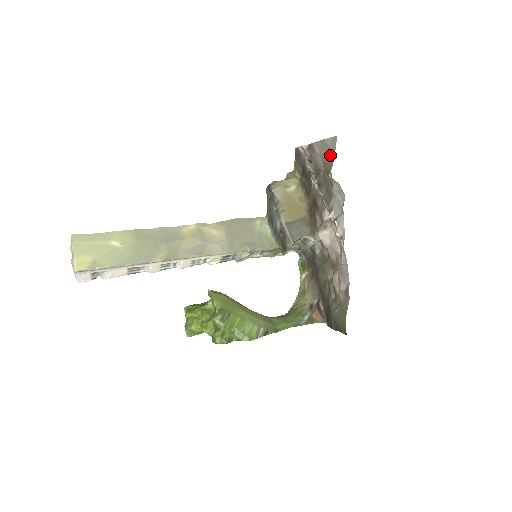
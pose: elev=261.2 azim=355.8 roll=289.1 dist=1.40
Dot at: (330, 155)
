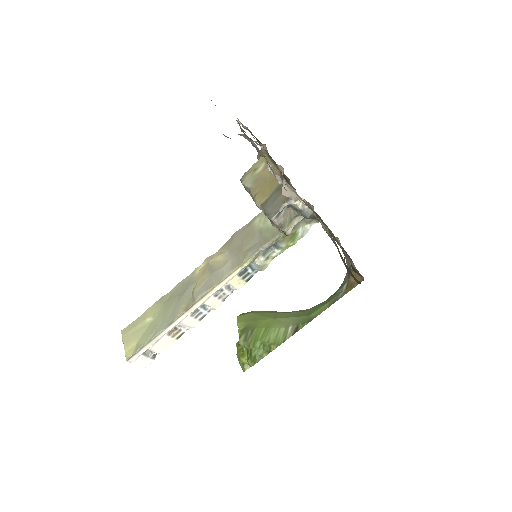
Dot at: occluded
